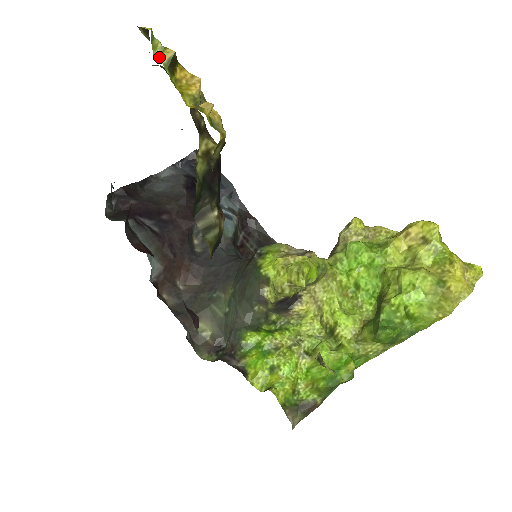
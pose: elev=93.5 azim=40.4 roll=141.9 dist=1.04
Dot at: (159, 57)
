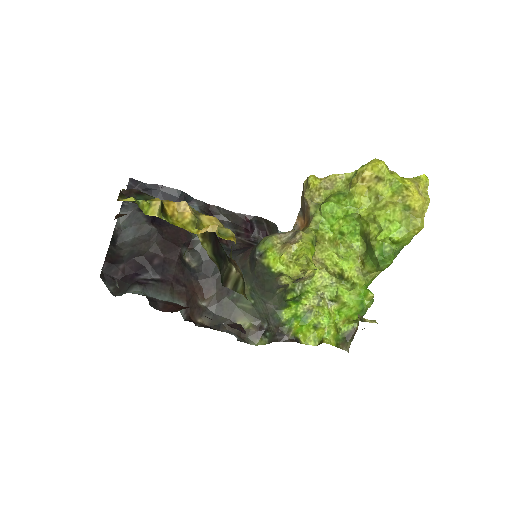
Dot at: (150, 212)
